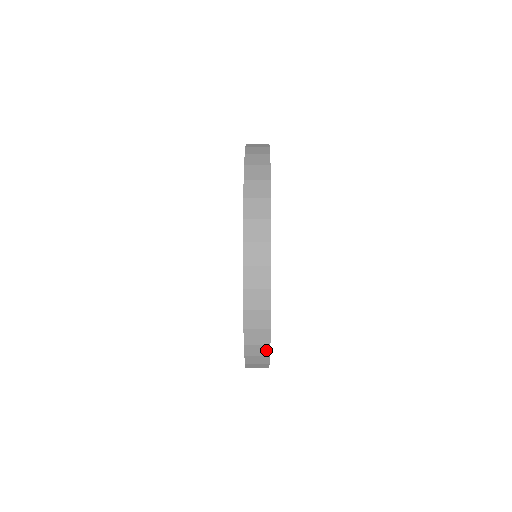
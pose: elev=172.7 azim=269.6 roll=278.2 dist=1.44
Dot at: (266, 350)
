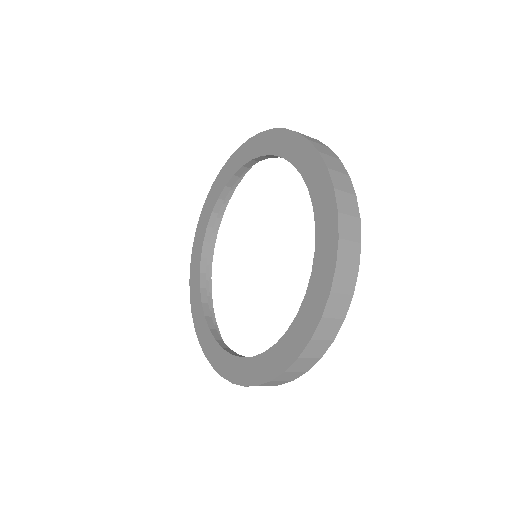
Dot at: (352, 281)
